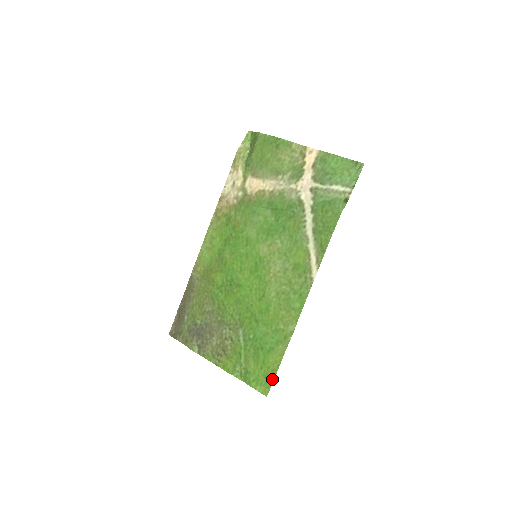
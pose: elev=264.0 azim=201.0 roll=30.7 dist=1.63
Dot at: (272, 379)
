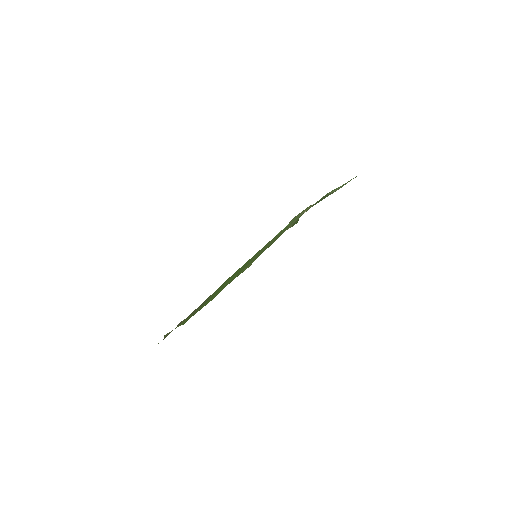
Dot at: occluded
